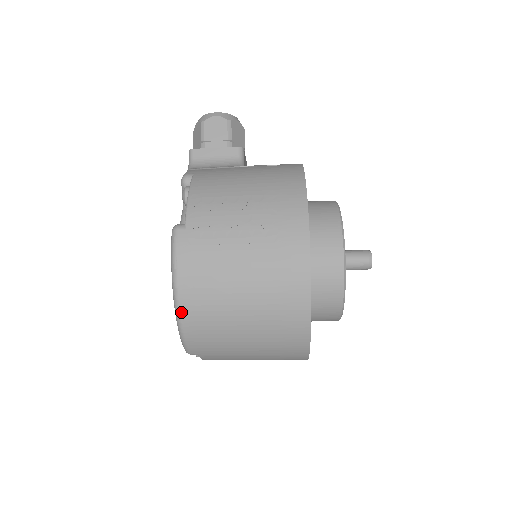
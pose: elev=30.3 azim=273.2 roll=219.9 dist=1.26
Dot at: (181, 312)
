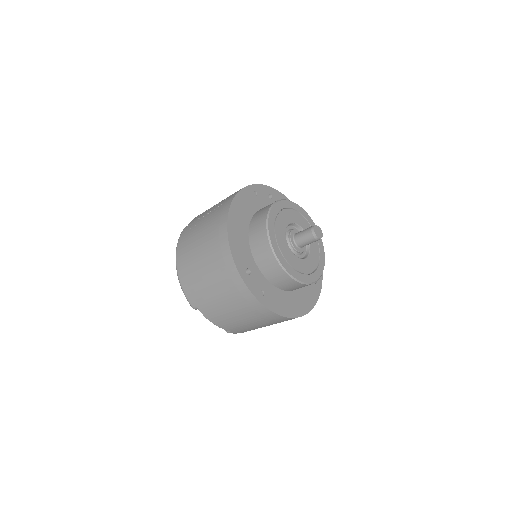
Dot at: (177, 269)
